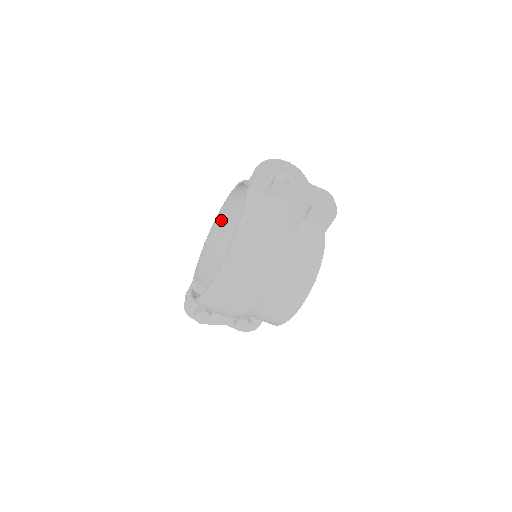
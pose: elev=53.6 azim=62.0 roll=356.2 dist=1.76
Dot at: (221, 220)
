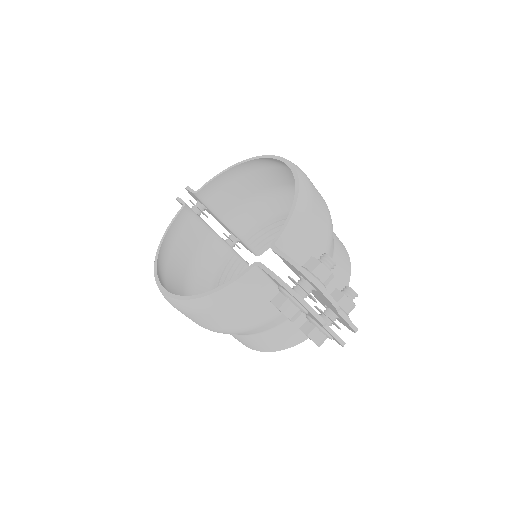
Dot at: (278, 161)
